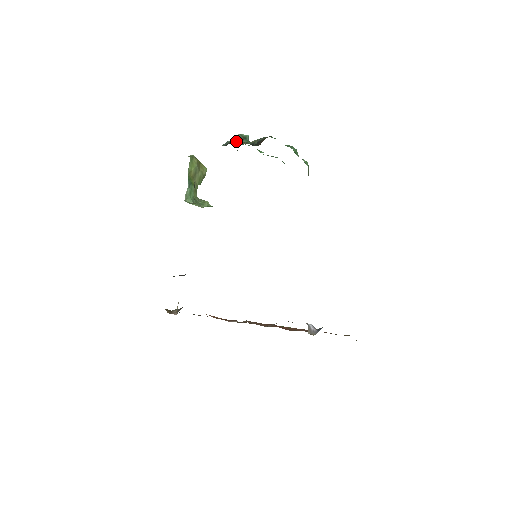
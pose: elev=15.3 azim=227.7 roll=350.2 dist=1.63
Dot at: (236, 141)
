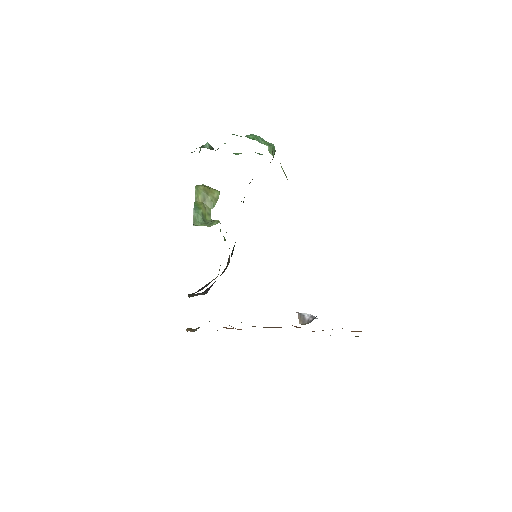
Dot at: (192, 152)
